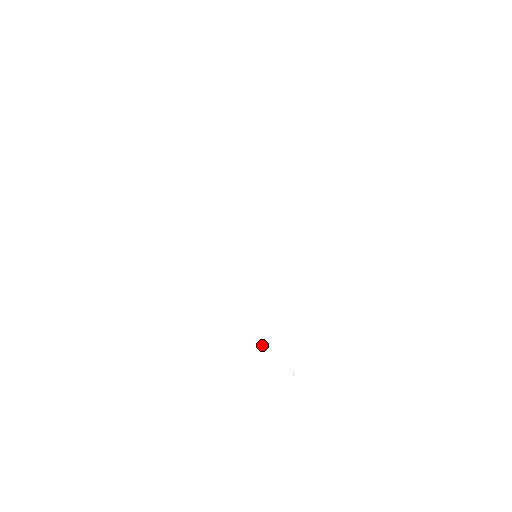
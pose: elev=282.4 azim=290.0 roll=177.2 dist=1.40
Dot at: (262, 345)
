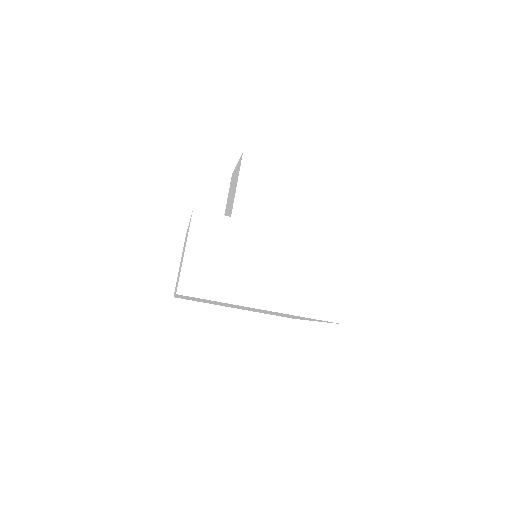
Dot at: occluded
